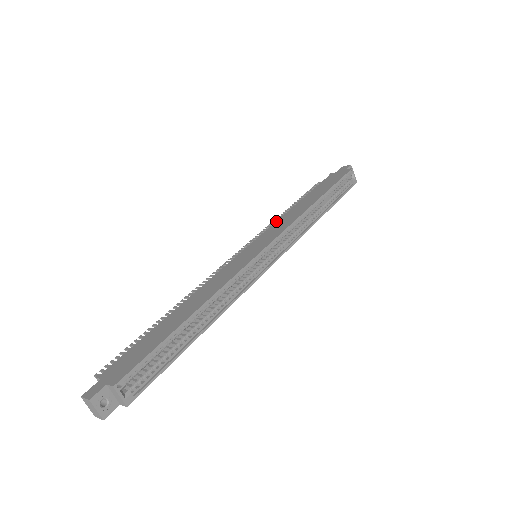
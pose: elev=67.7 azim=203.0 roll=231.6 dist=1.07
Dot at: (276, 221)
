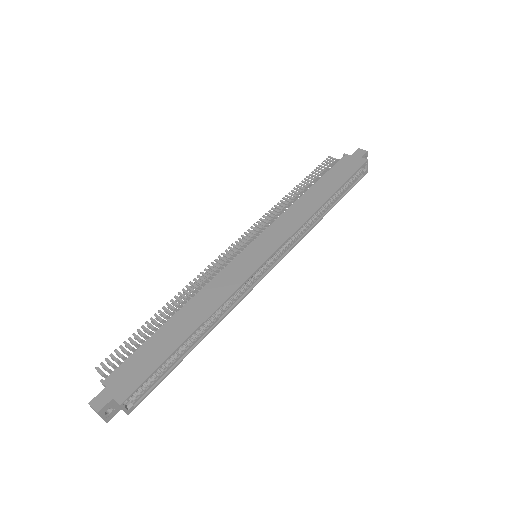
Dot at: (282, 214)
